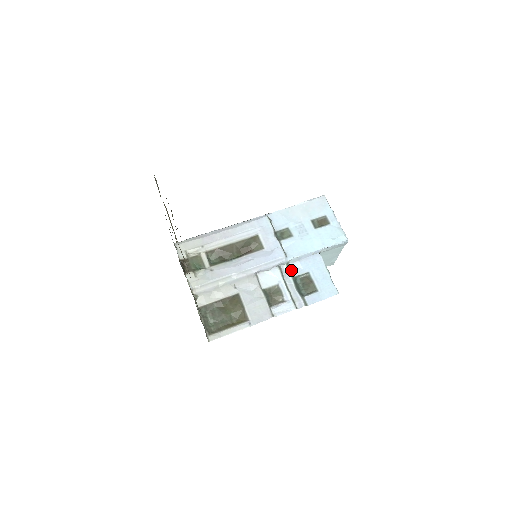
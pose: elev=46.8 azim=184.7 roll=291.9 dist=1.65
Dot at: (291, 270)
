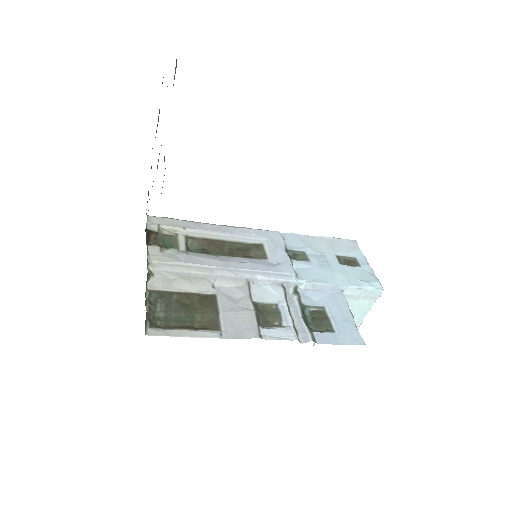
Dot at: (299, 295)
